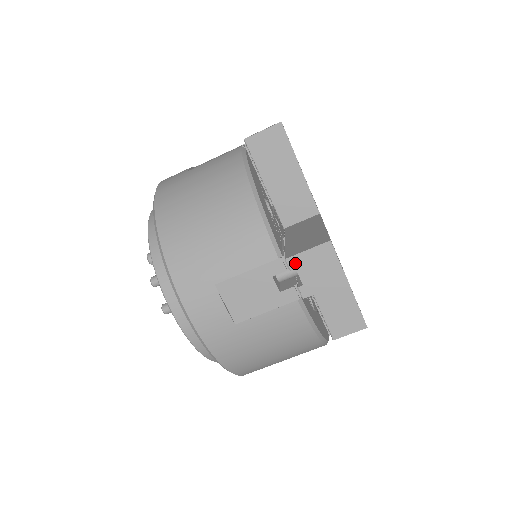
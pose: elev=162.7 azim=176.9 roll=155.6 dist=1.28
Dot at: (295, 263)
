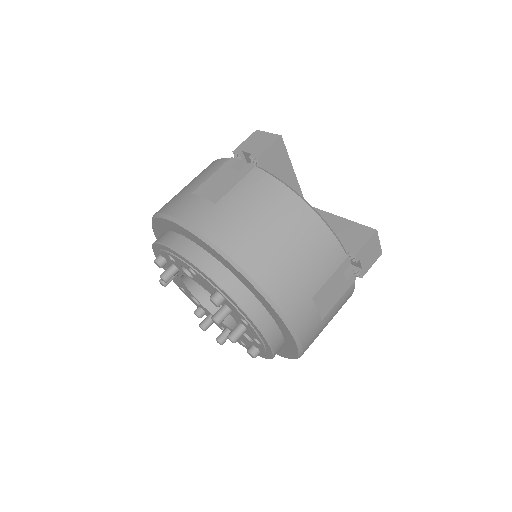
Dot at: (359, 256)
